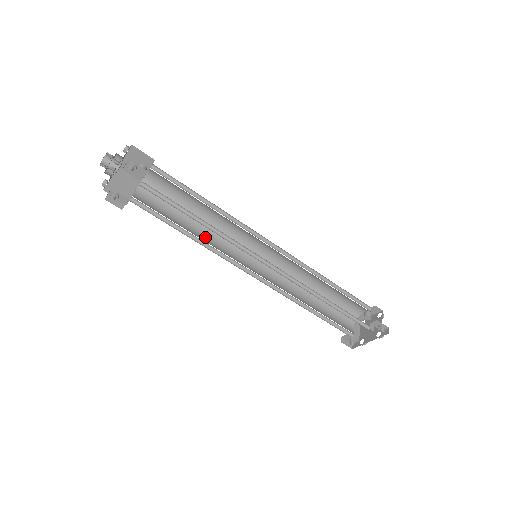
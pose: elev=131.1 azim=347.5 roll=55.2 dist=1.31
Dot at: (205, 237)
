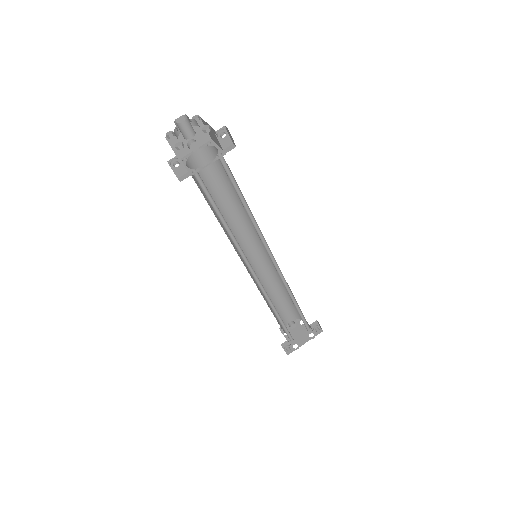
Dot at: occluded
